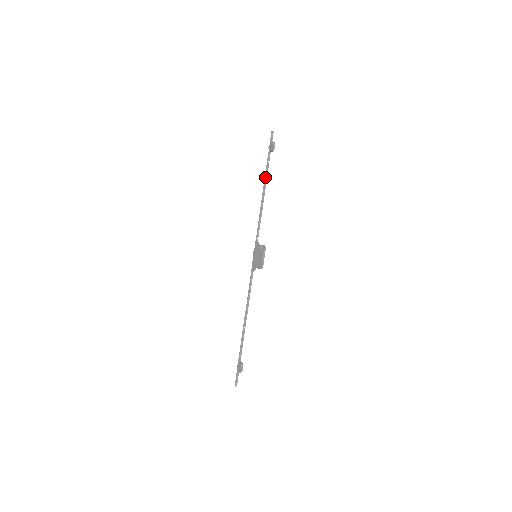
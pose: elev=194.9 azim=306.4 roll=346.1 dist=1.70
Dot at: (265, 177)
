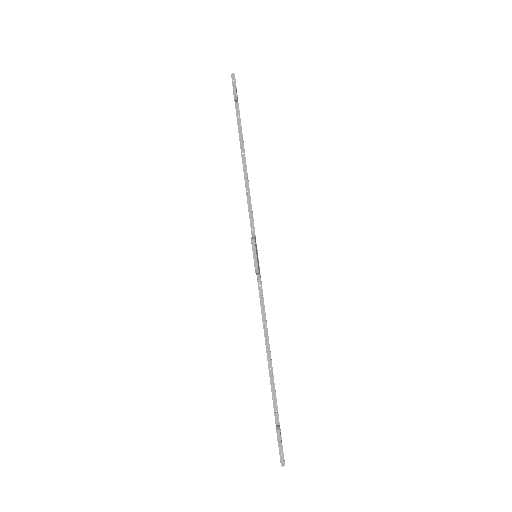
Dot at: (240, 140)
